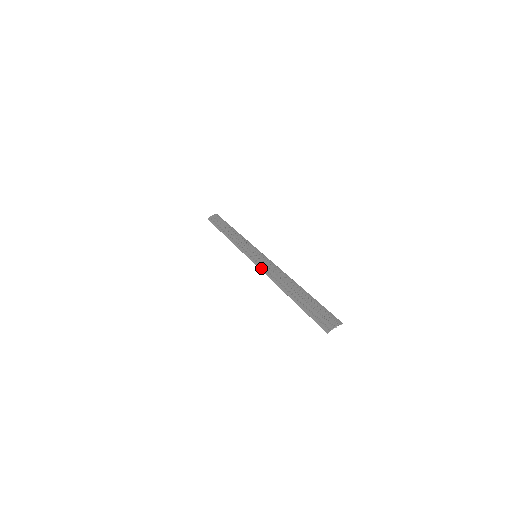
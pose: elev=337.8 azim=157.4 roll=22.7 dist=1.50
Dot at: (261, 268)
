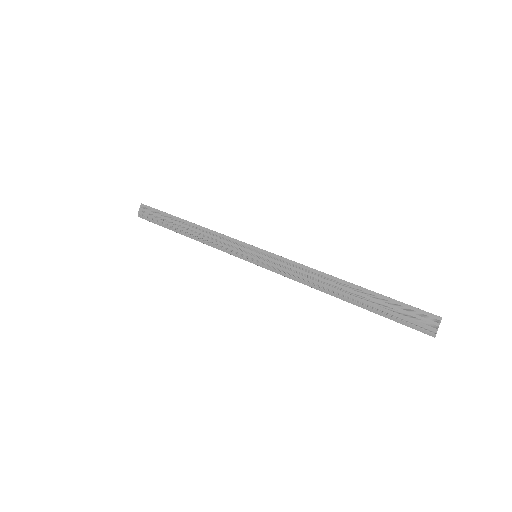
Dot at: (279, 273)
